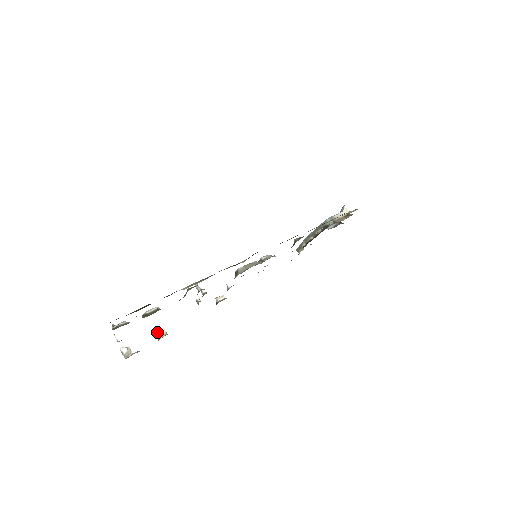
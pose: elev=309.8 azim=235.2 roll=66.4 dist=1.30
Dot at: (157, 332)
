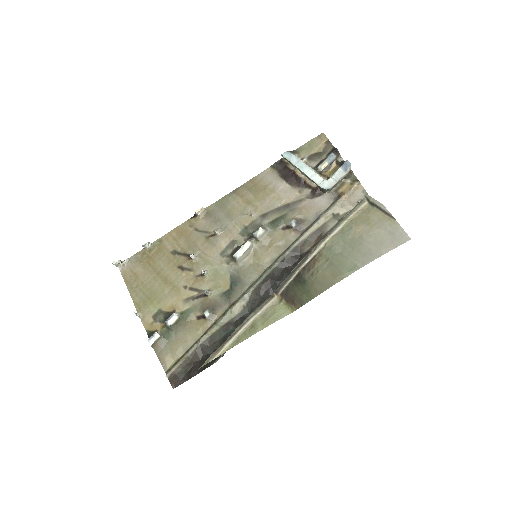
Dot at: occluded
